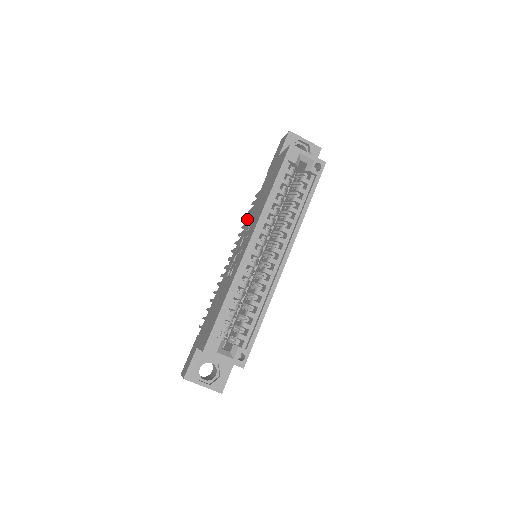
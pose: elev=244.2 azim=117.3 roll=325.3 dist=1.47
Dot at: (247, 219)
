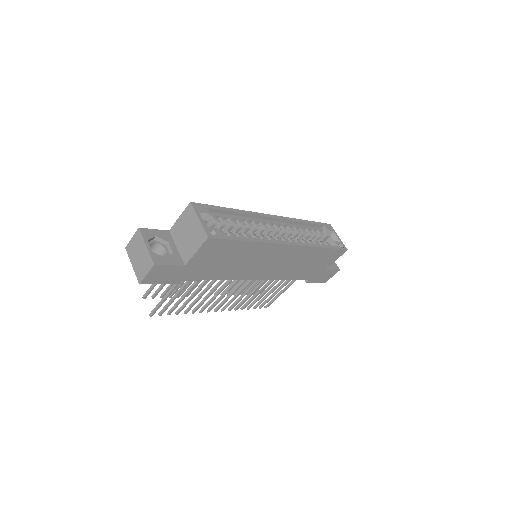
Dot at: (244, 290)
